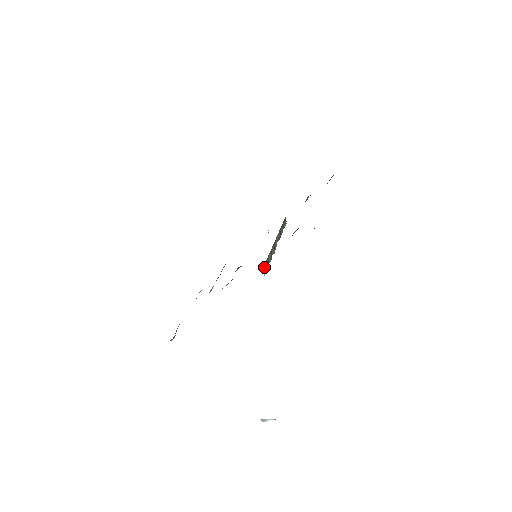
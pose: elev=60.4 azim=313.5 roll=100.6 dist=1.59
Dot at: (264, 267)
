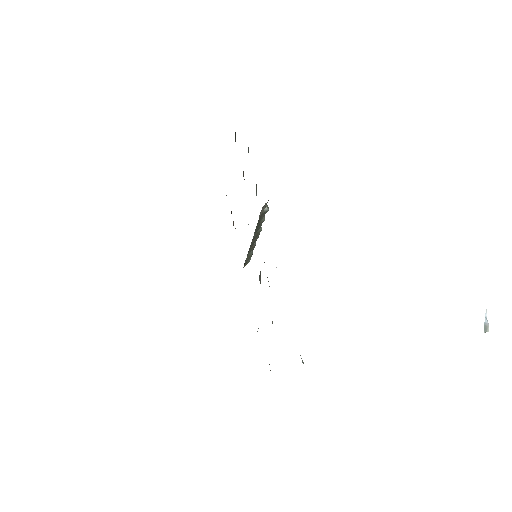
Dot at: occluded
